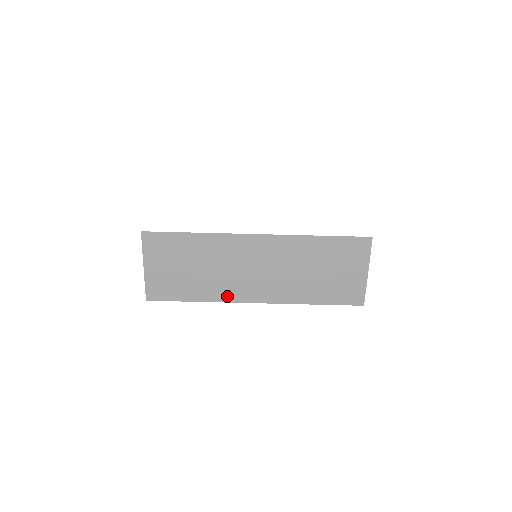
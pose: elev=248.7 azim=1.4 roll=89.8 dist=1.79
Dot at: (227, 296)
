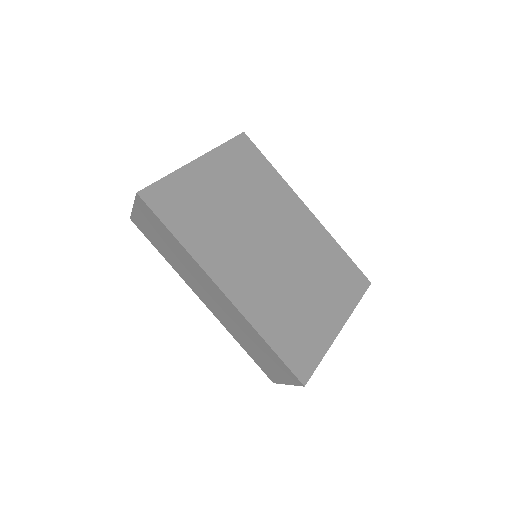
Dot at: (185, 279)
